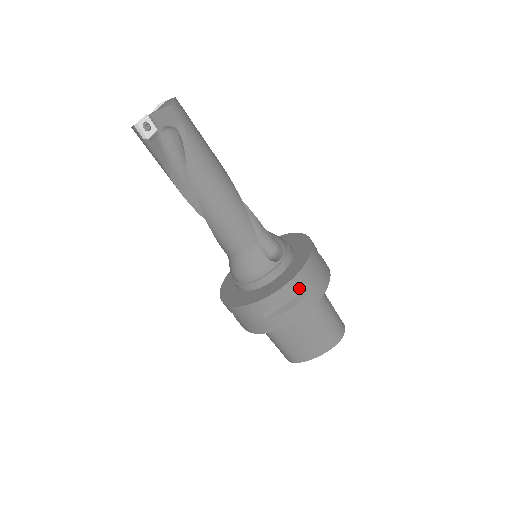
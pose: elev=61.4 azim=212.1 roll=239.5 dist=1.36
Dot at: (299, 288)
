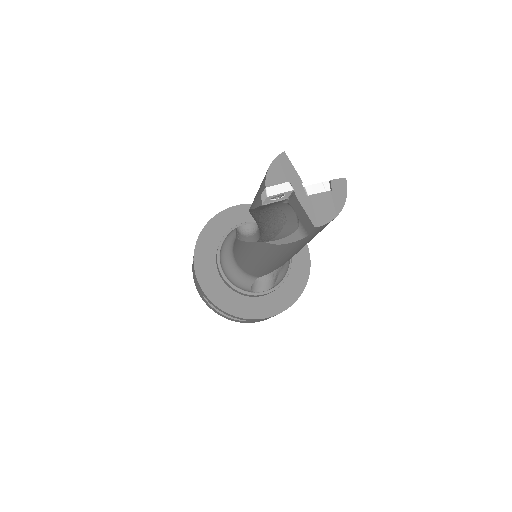
Dot at: occluded
